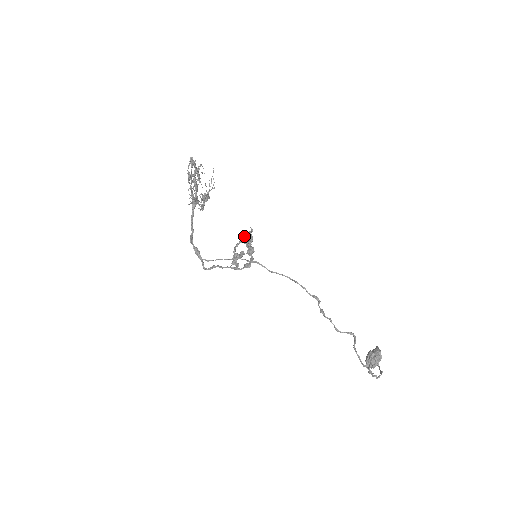
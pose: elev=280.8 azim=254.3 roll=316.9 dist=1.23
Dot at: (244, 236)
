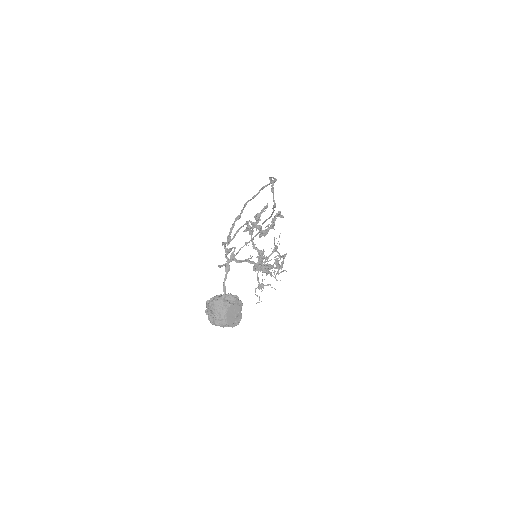
Dot at: occluded
